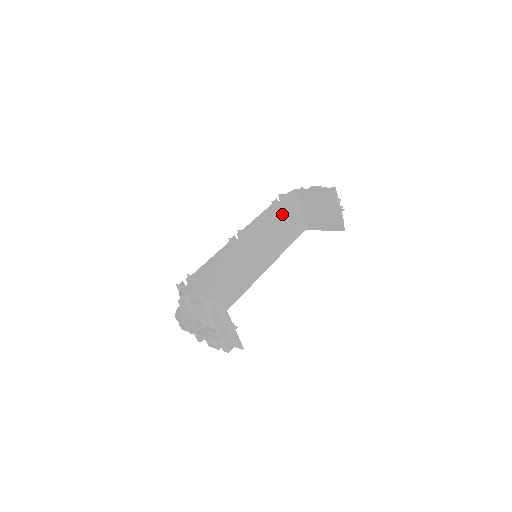
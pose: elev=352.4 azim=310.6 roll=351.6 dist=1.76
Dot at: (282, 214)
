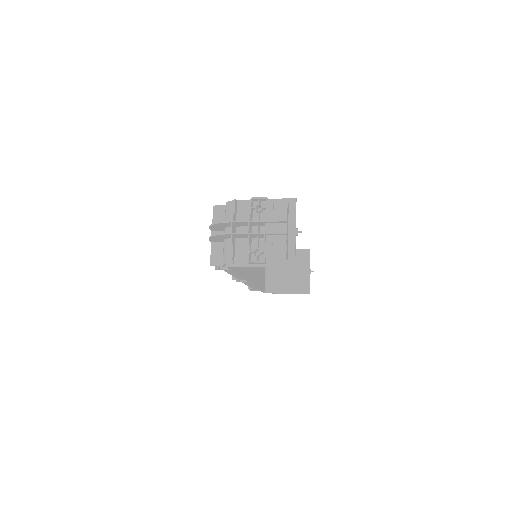
Dot at: occluded
